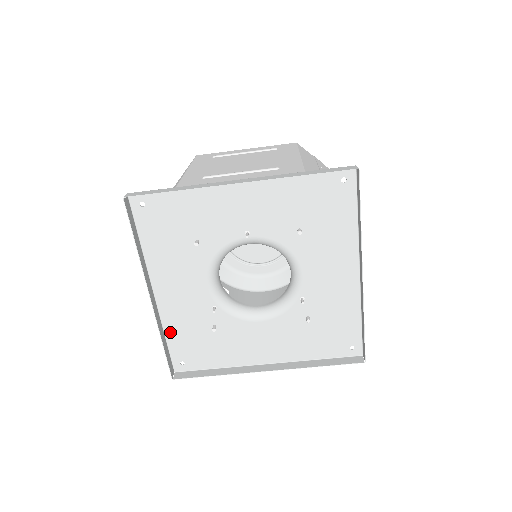
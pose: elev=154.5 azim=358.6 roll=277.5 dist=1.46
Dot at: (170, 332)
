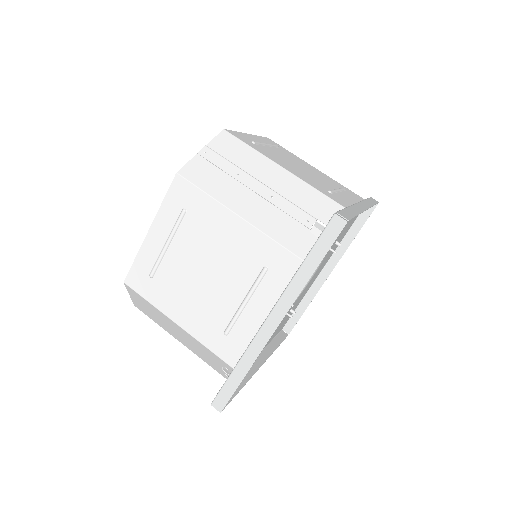
Dot at: occluded
